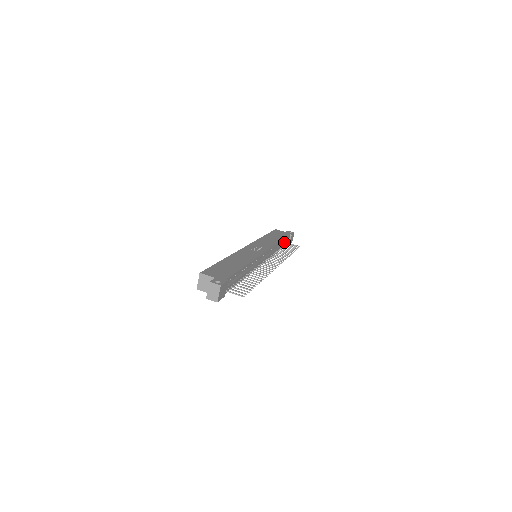
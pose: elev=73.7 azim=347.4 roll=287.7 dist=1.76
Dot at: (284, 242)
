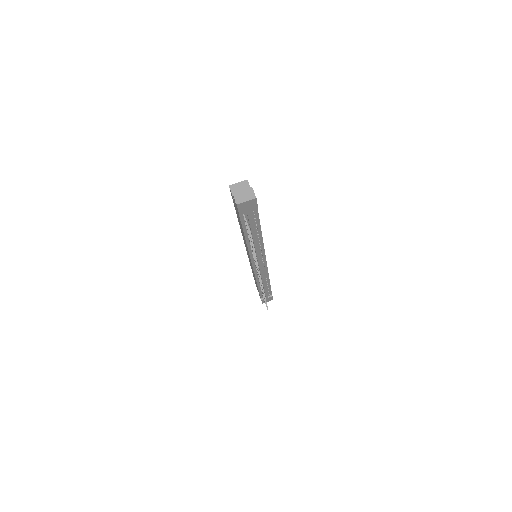
Dot at: (266, 289)
